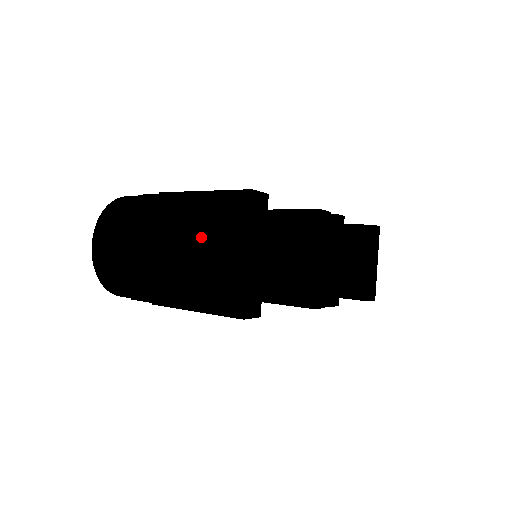
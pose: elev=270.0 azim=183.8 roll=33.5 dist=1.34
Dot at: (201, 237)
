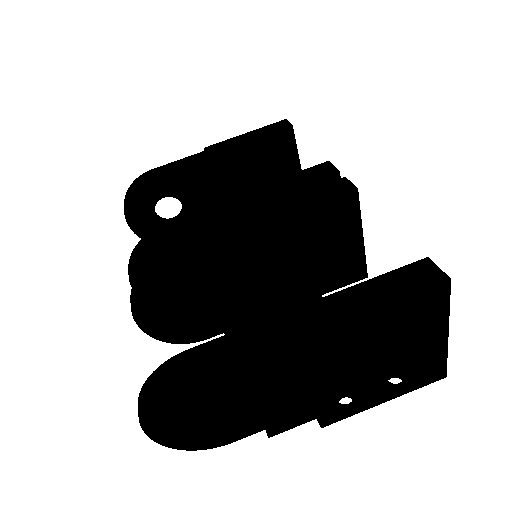
Dot at: (344, 336)
